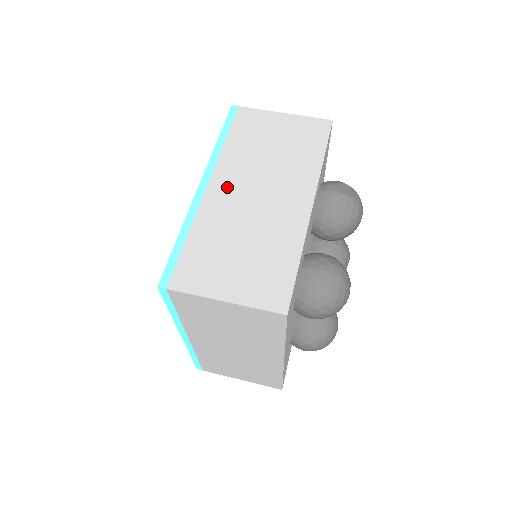
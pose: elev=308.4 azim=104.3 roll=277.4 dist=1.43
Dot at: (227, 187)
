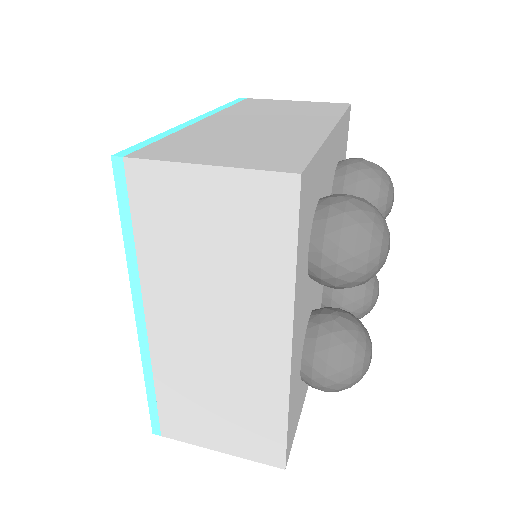
Dot at: (226, 120)
